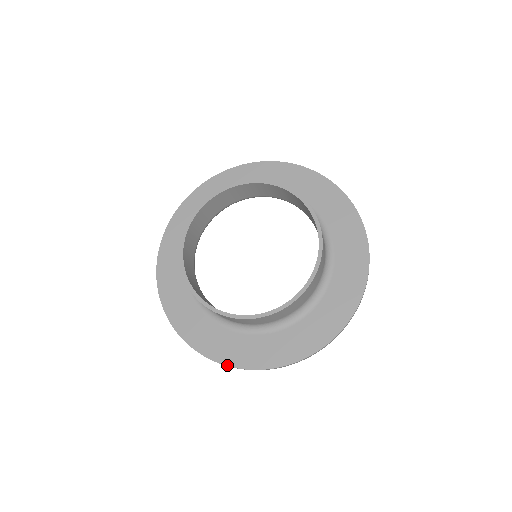
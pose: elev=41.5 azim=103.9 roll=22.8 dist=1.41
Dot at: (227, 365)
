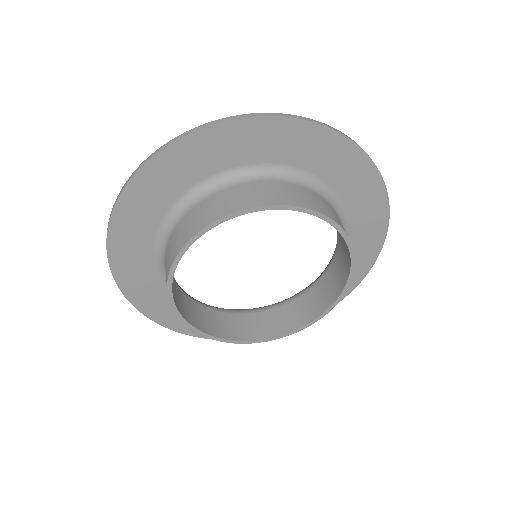
Dot at: occluded
